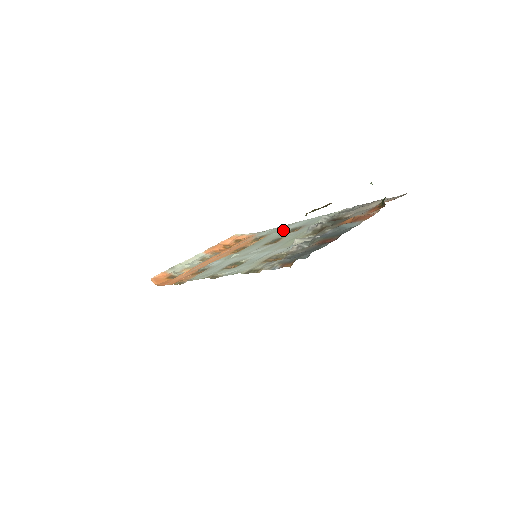
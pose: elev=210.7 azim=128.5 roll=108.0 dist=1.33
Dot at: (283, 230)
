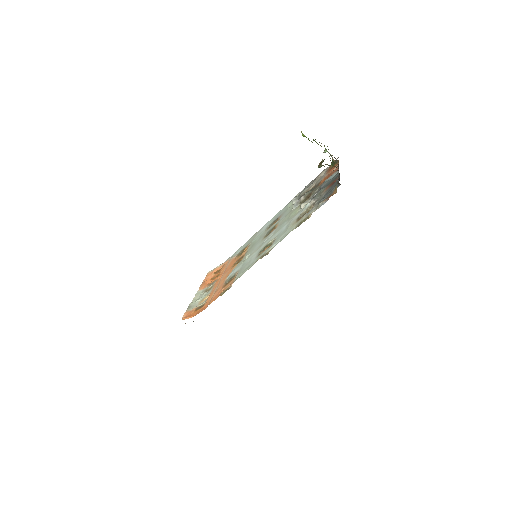
Dot at: (260, 233)
